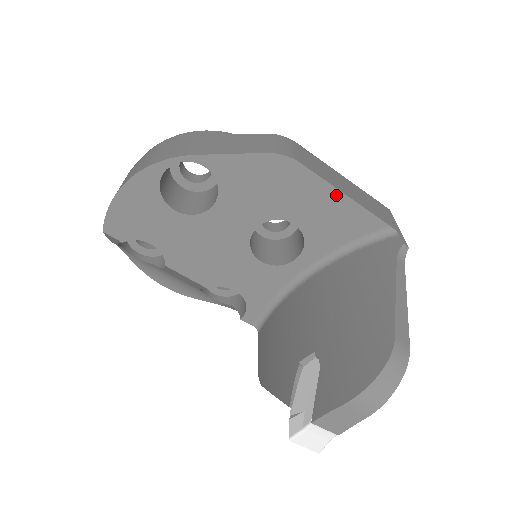
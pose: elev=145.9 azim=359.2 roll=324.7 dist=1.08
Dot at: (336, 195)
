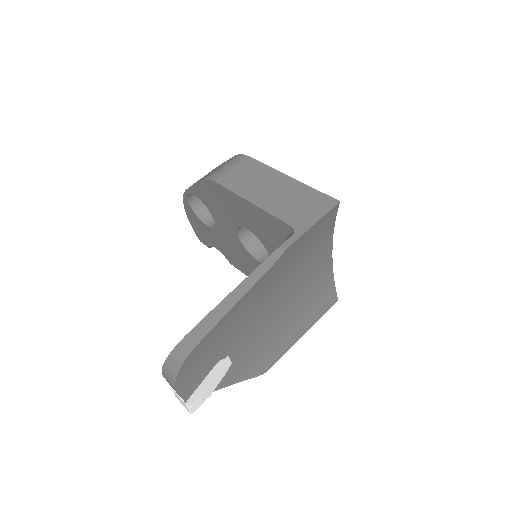
Dot at: (246, 203)
